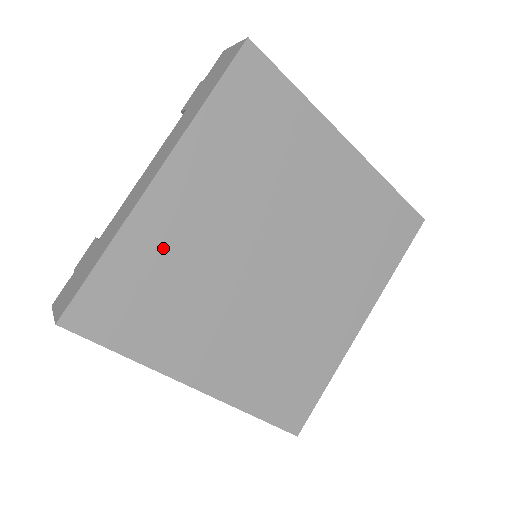
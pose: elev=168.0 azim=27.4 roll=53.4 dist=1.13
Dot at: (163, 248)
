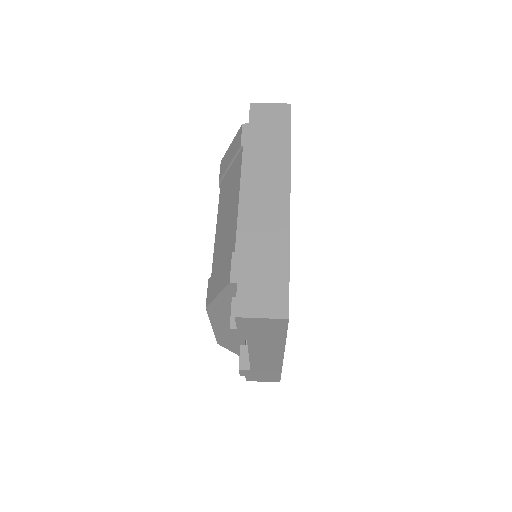
Dot at: occluded
